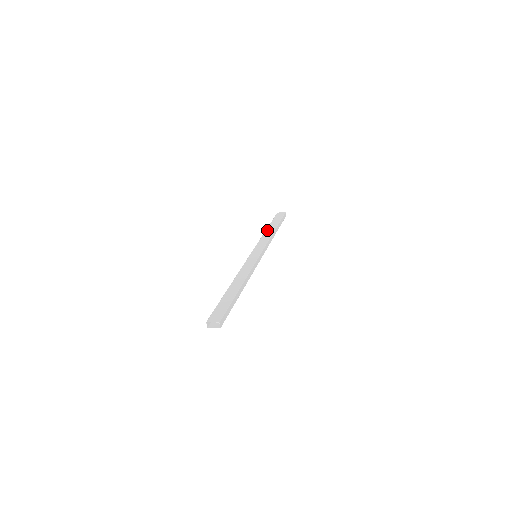
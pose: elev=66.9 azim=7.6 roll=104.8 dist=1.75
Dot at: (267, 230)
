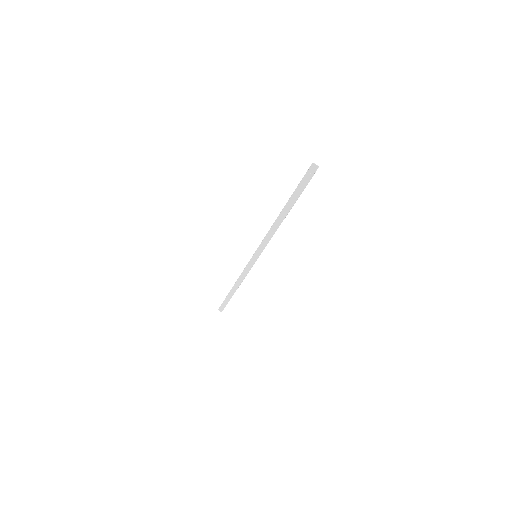
Dot at: (233, 286)
